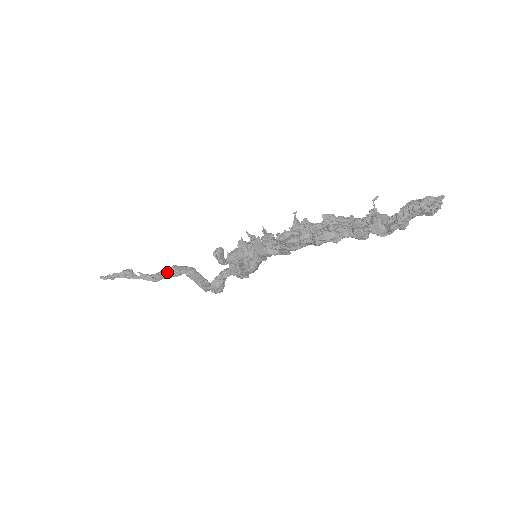
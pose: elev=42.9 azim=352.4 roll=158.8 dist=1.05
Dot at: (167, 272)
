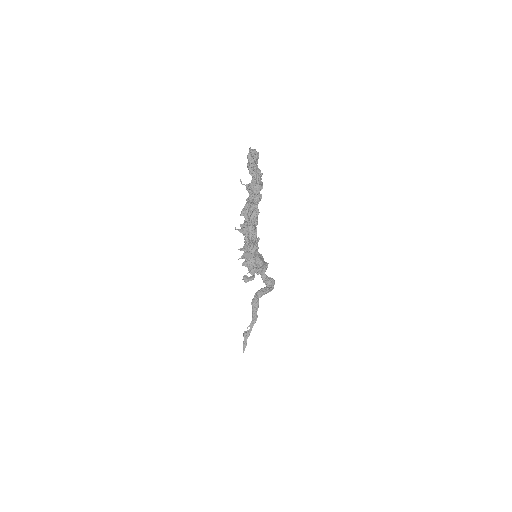
Dot at: (254, 309)
